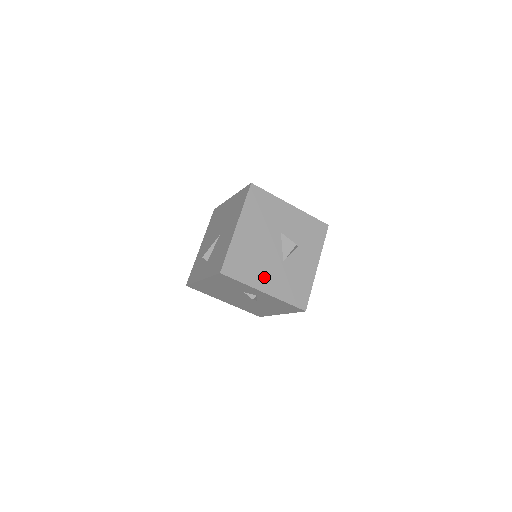
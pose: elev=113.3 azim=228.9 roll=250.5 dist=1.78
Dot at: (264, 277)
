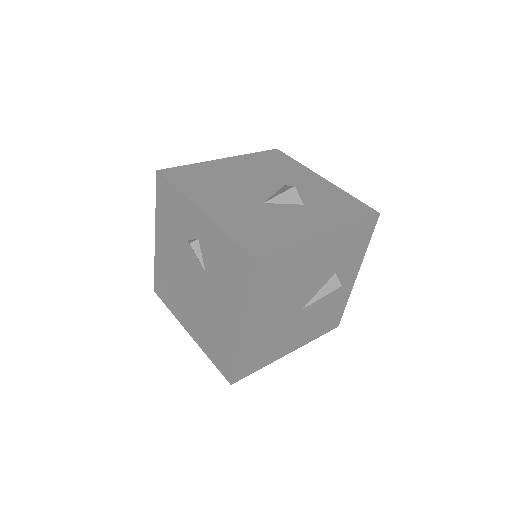
Dot at: (216, 199)
